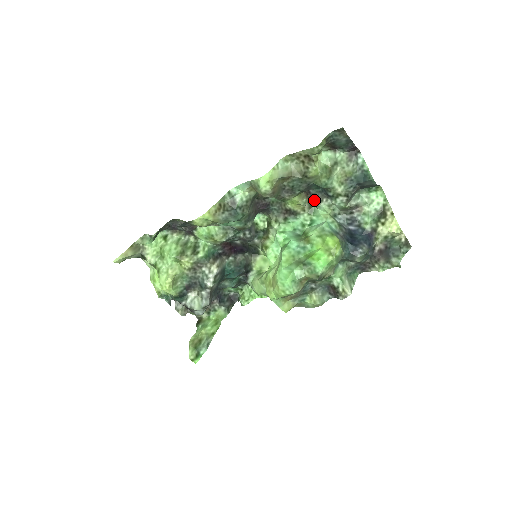
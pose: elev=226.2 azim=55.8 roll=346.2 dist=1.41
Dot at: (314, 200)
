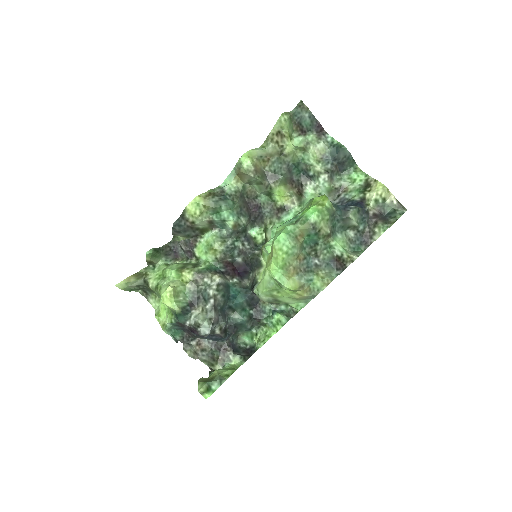
Dot at: (299, 188)
